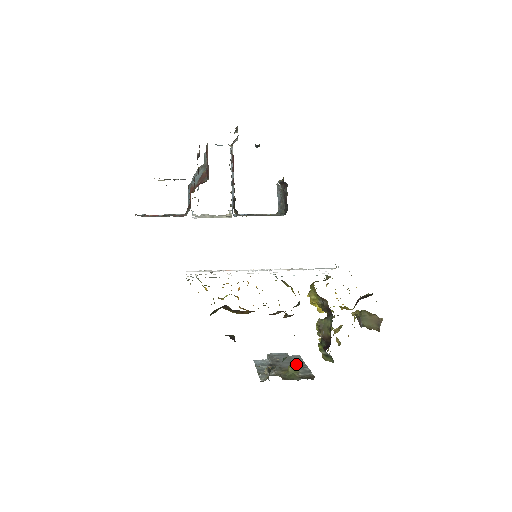
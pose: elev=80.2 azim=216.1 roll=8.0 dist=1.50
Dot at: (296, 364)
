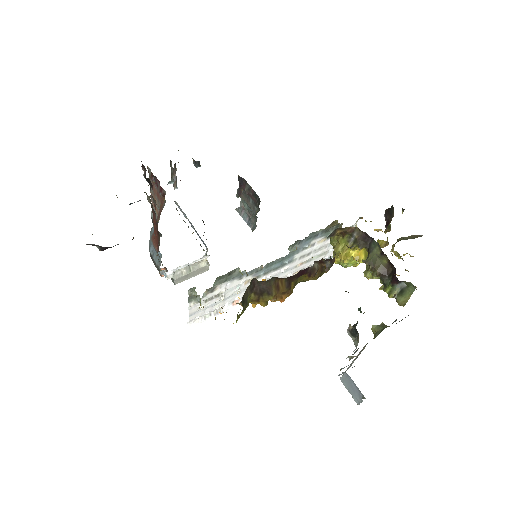
Dot at: occluded
